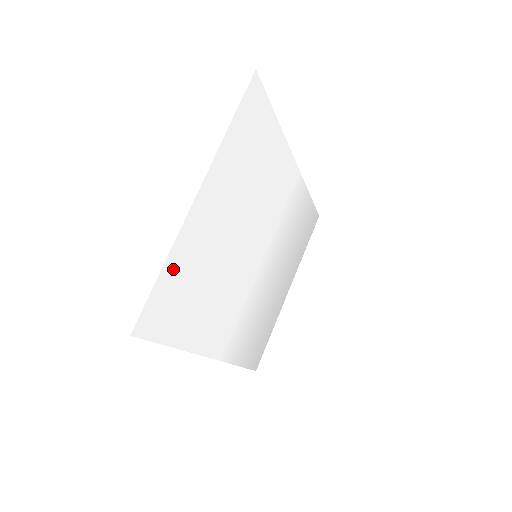
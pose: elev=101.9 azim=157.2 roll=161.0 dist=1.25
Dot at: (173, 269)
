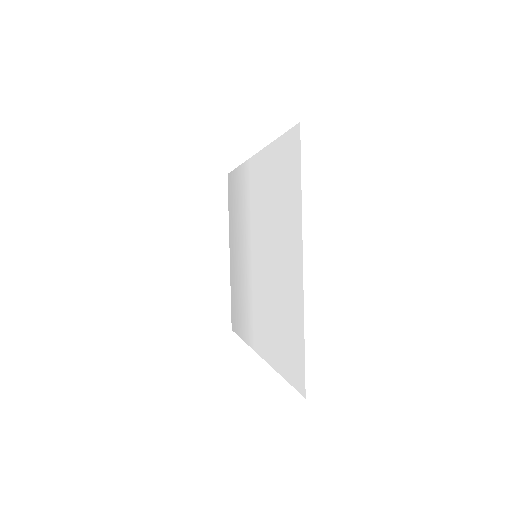
Dot at: (298, 329)
